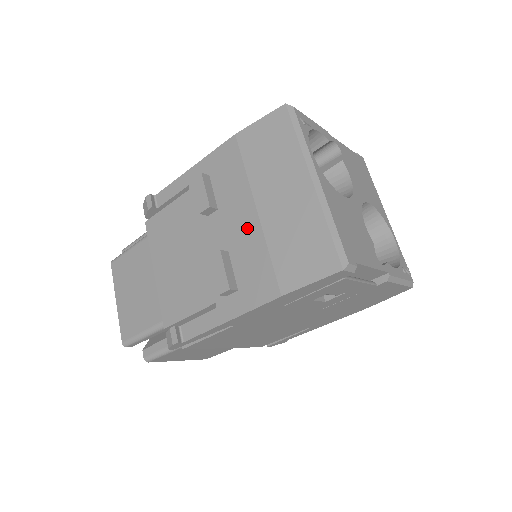
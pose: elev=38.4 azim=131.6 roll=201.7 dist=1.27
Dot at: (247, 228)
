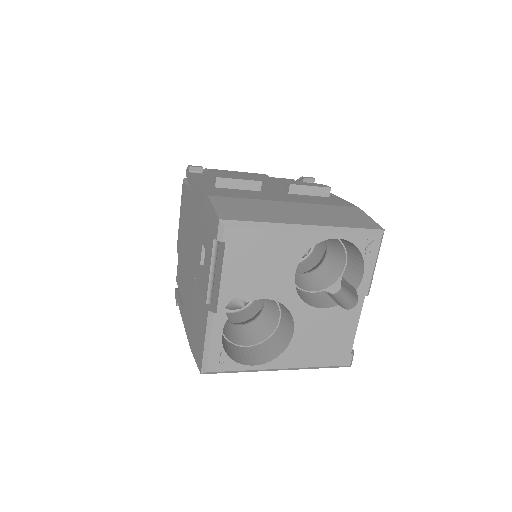
Dot at: occluded
